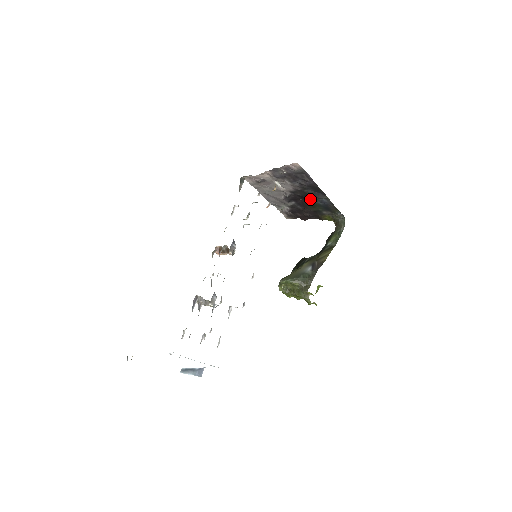
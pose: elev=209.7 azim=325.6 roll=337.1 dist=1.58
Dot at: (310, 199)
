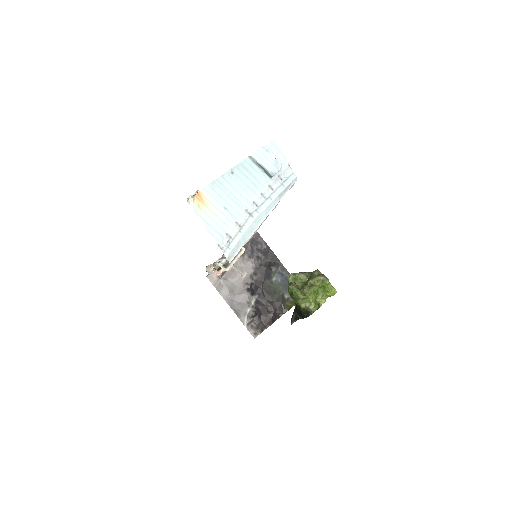
Dot at: (269, 278)
